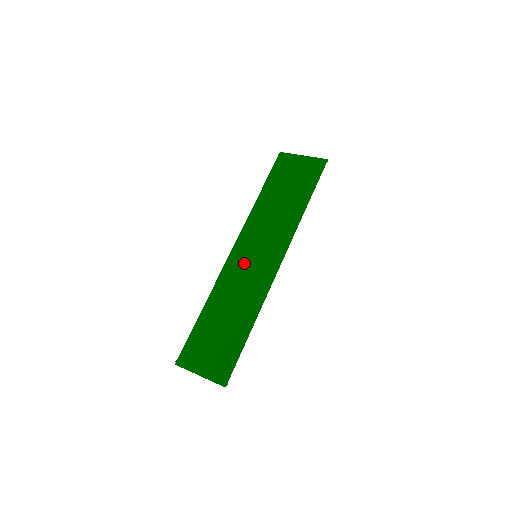
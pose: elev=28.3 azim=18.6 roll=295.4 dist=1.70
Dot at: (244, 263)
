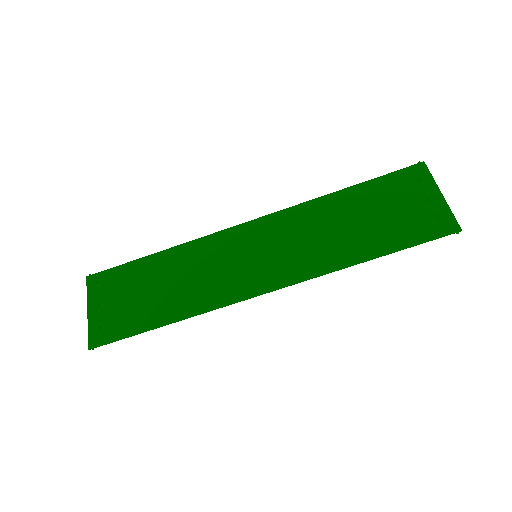
Dot at: (238, 250)
